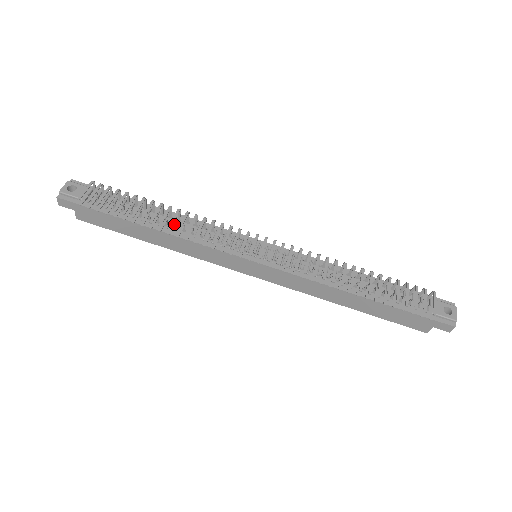
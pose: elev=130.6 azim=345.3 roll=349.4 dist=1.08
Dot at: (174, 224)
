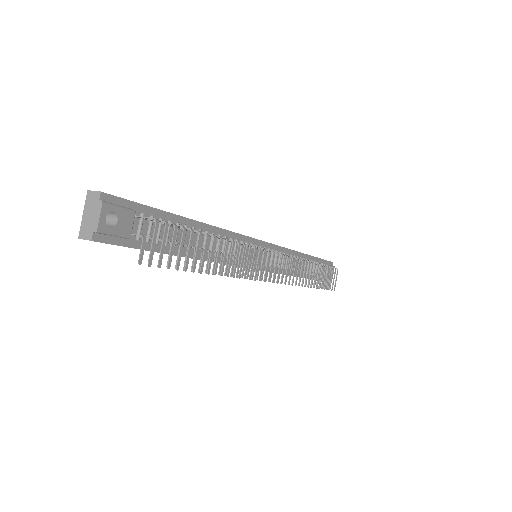
Dot at: occluded
